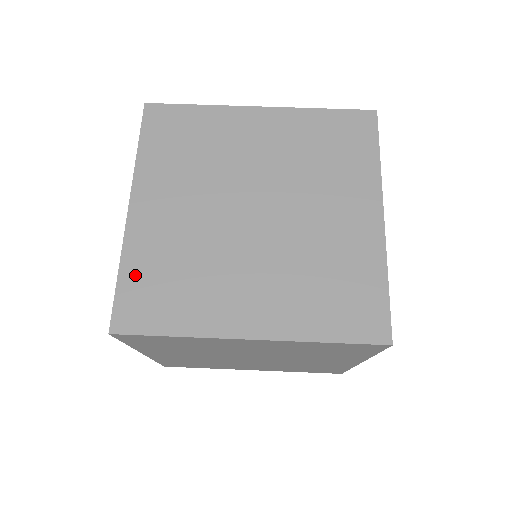
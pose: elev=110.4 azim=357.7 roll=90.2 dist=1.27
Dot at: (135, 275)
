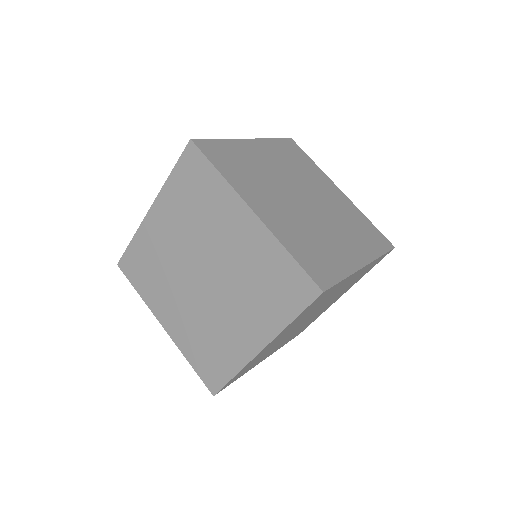
Dot at: (226, 147)
